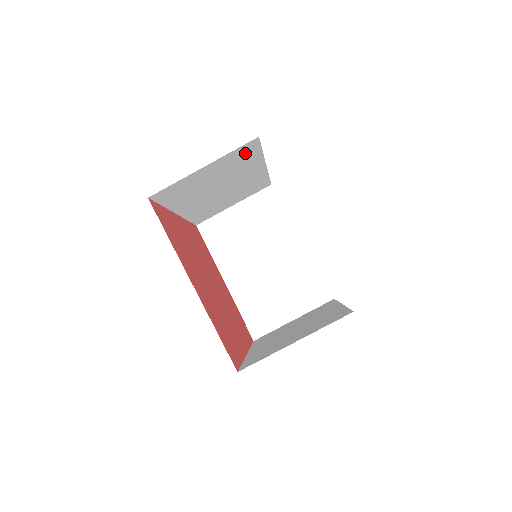
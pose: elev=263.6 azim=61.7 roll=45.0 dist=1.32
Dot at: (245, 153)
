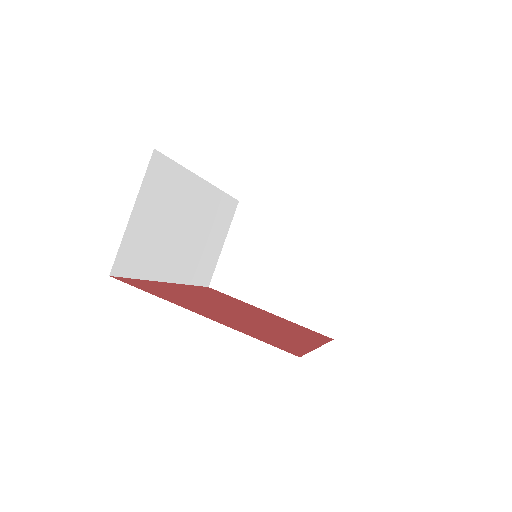
Dot at: (162, 175)
